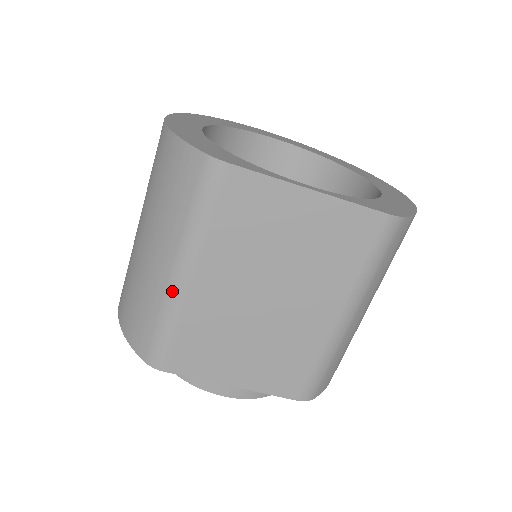
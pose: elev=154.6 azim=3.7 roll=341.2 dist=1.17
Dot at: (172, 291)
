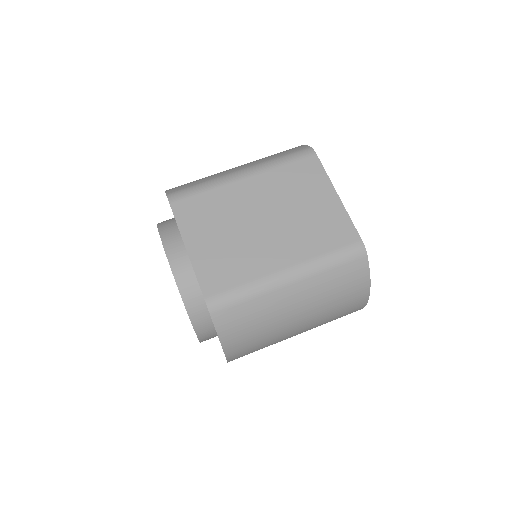
Dot at: (228, 176)
